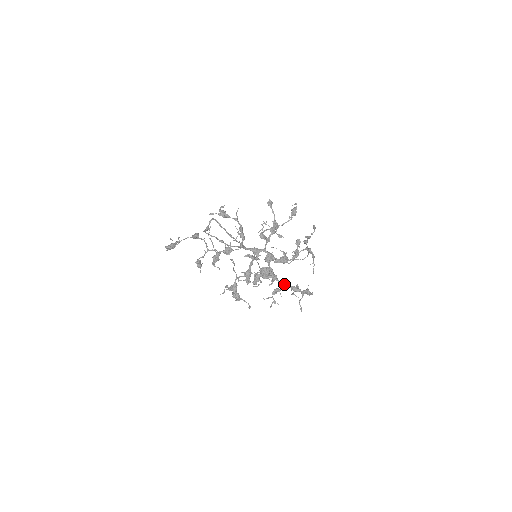
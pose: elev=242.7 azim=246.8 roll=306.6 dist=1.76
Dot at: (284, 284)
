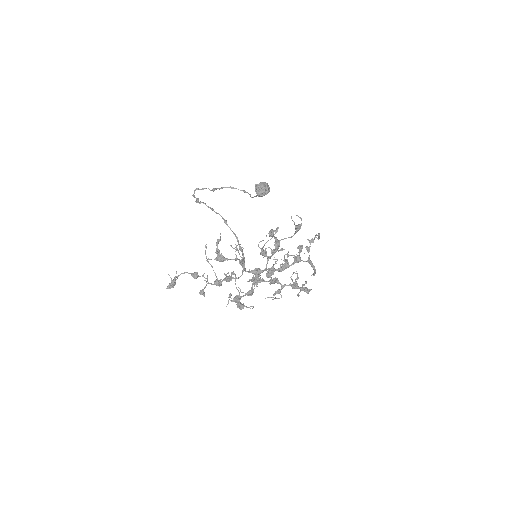
Dot at: (284, 286)
